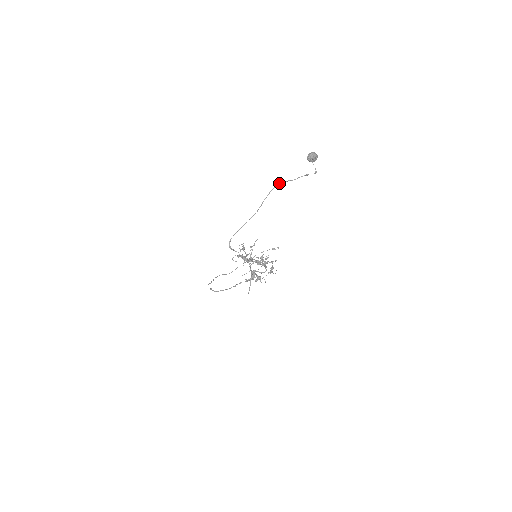
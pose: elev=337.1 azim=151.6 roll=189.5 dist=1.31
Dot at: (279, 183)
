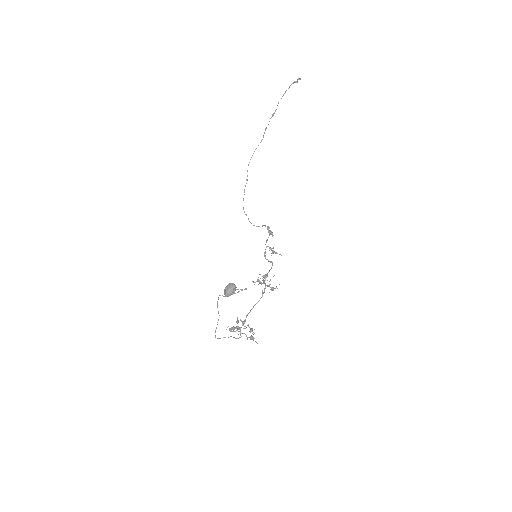
Dot at: occluded
